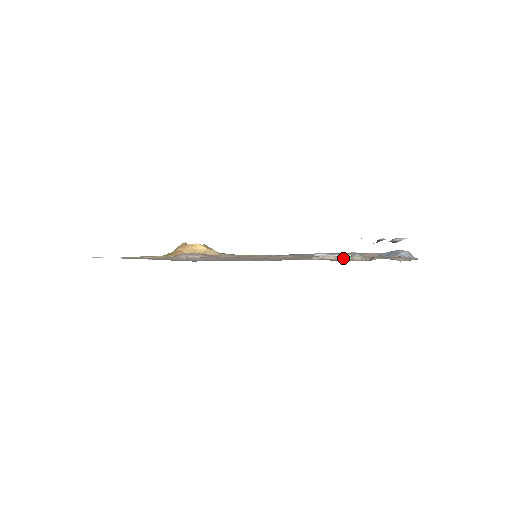
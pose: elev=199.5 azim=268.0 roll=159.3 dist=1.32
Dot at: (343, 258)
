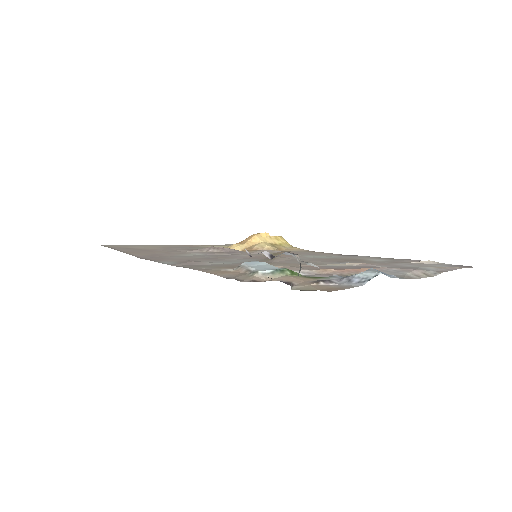
Dot at: (248, 273)
